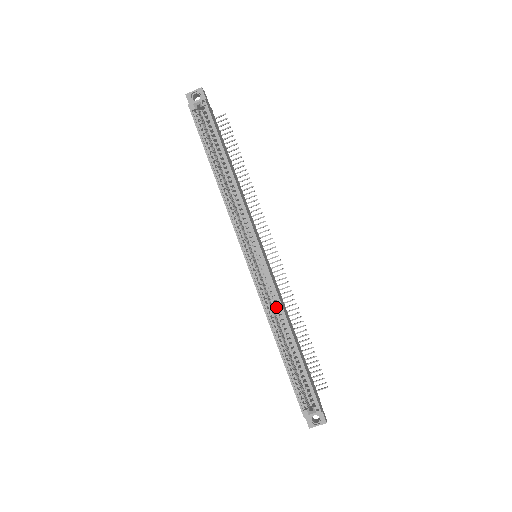
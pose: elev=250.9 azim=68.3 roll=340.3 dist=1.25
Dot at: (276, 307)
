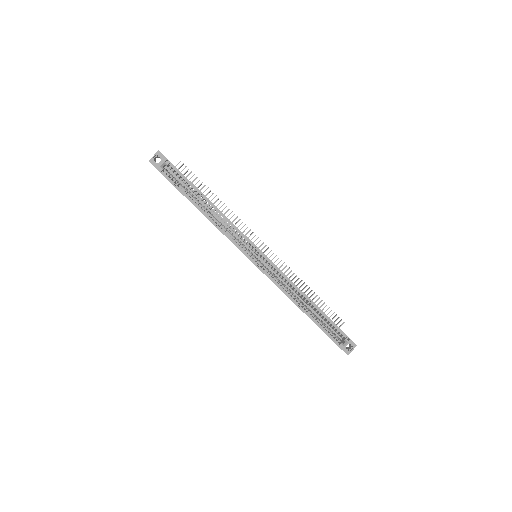
Dot at: occluded
